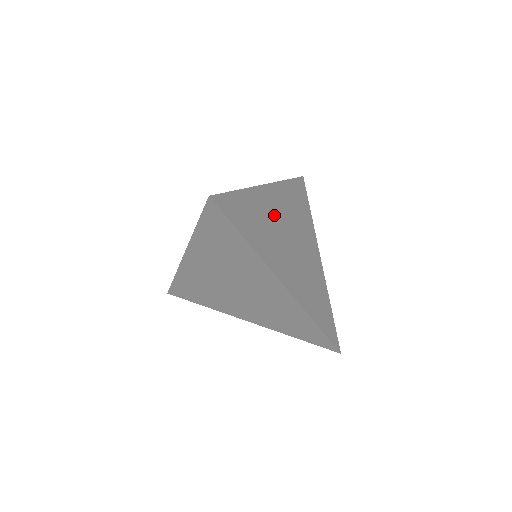
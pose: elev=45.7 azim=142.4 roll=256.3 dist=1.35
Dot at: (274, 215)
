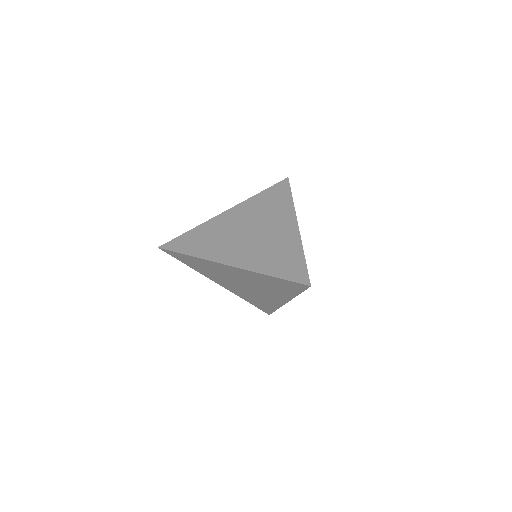
Dot at: occluded
